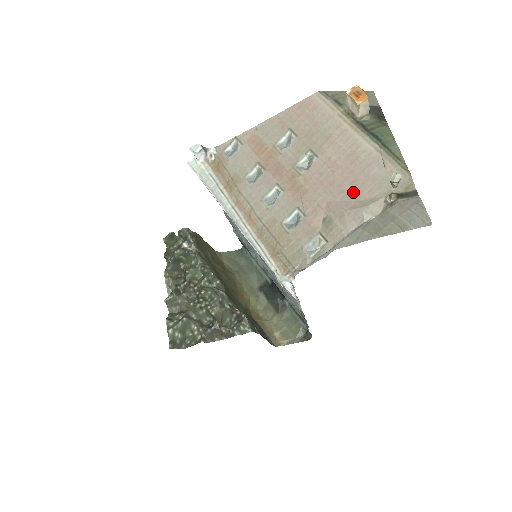
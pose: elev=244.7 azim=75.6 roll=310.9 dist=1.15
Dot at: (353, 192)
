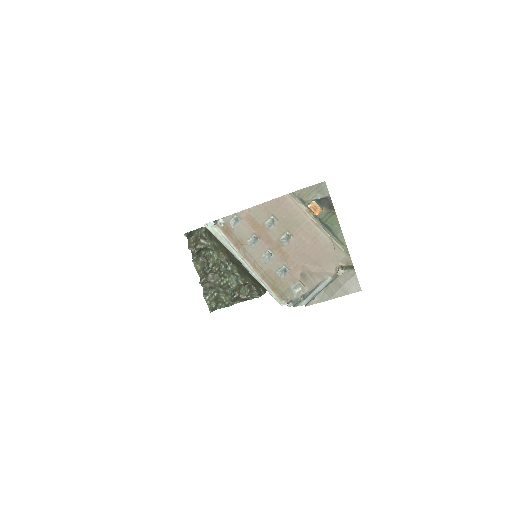
Dot at: (317, 261)
